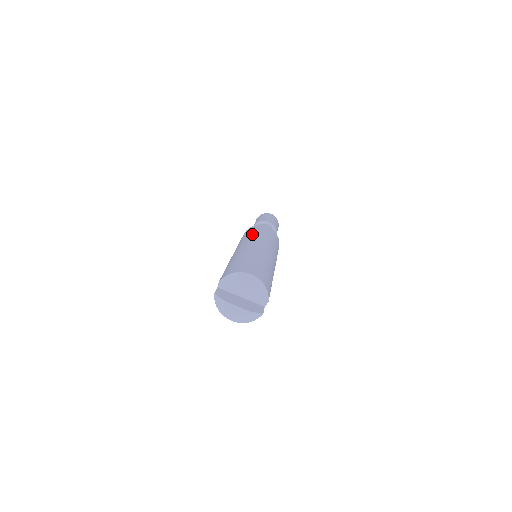
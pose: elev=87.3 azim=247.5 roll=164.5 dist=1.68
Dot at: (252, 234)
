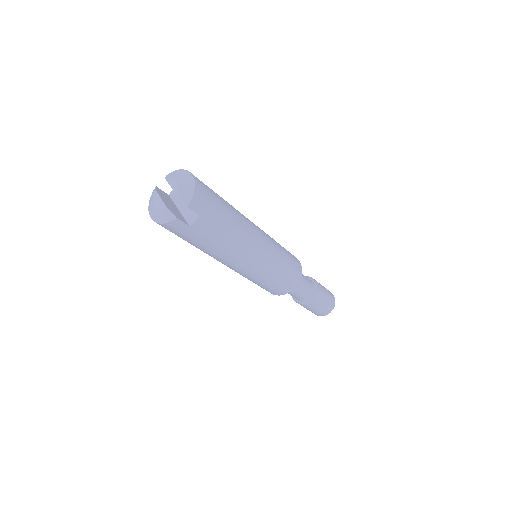
Dot at: occluded
